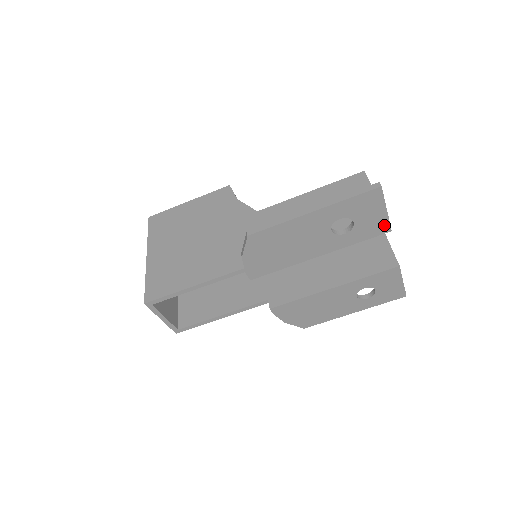
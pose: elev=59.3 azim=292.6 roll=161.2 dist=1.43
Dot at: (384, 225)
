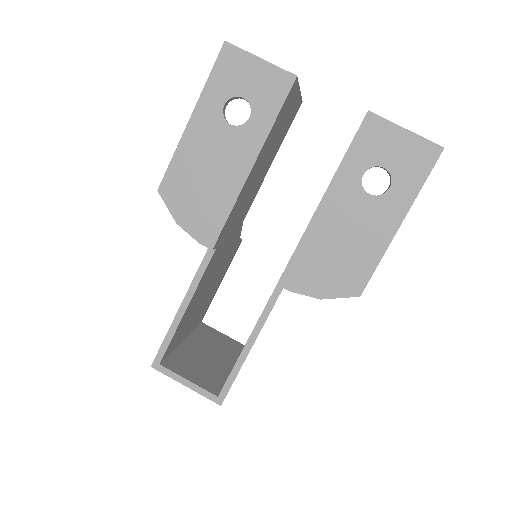
Dot at: (280, 76)
